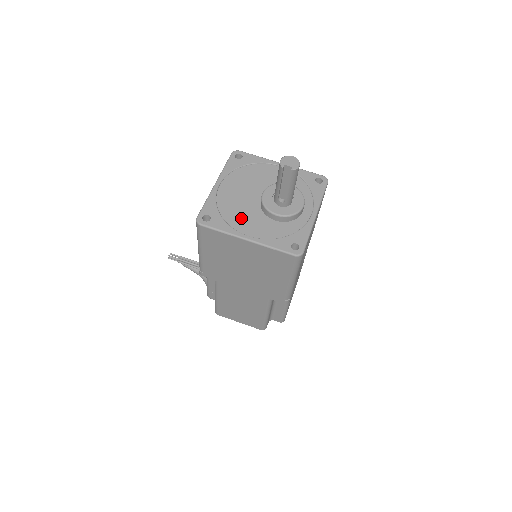
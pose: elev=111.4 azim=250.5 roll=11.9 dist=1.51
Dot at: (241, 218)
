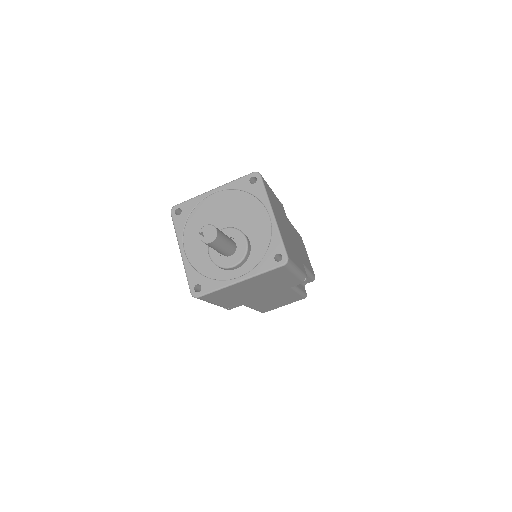
Dot at: (196, 233)
